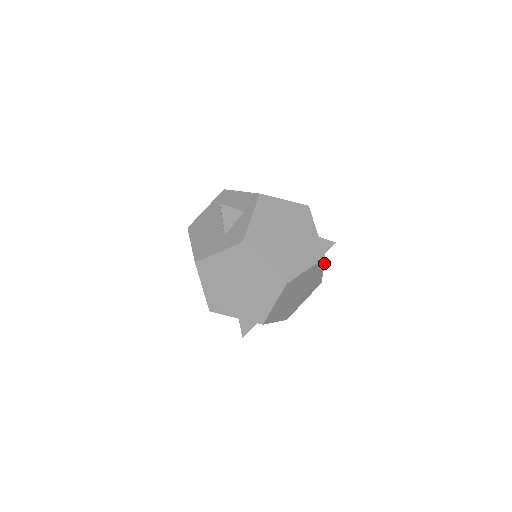
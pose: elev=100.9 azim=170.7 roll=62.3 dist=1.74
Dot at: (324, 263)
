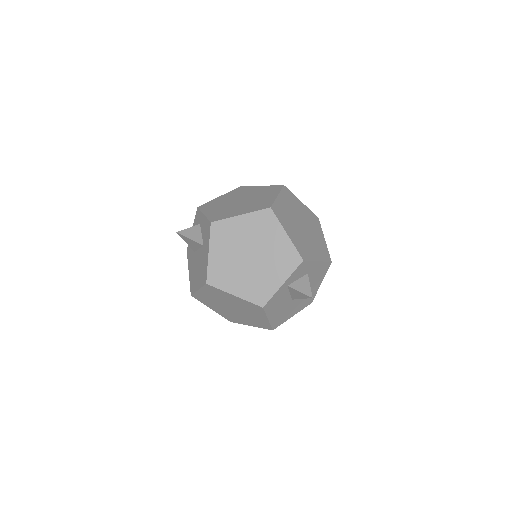
Dot at: (291, 193)
